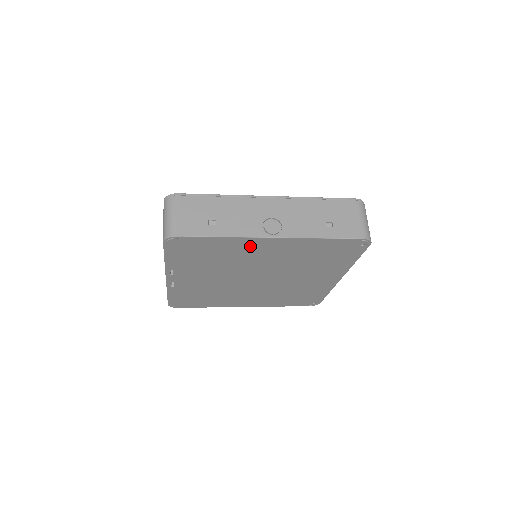
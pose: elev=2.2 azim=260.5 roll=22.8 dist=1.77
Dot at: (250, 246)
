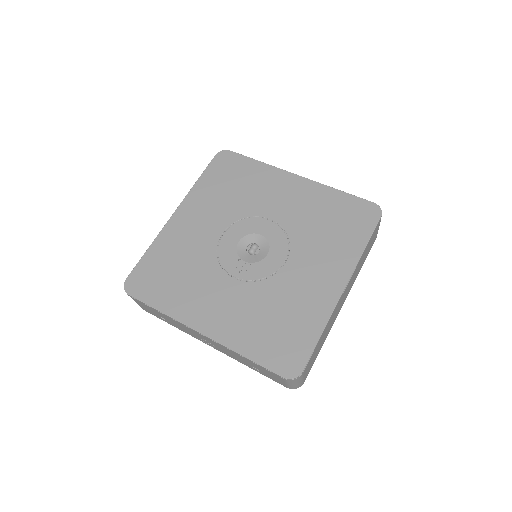
Dot at: occluded
